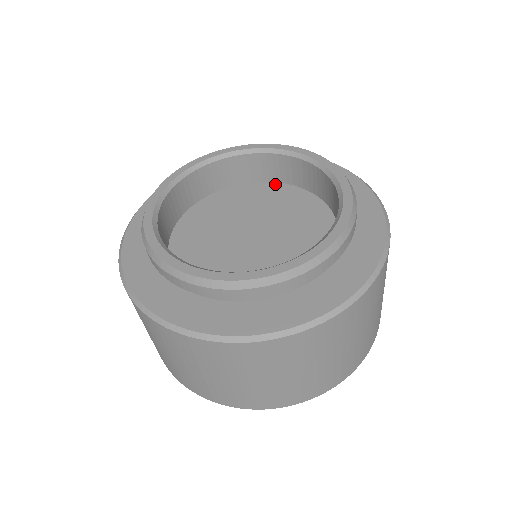
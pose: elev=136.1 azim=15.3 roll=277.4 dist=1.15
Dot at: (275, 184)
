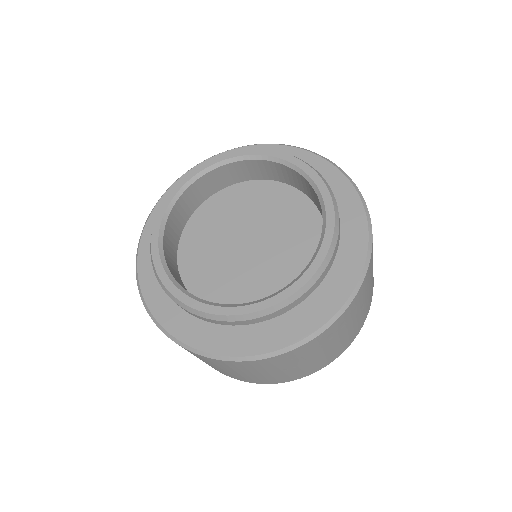
Dot at: (274, 183)
